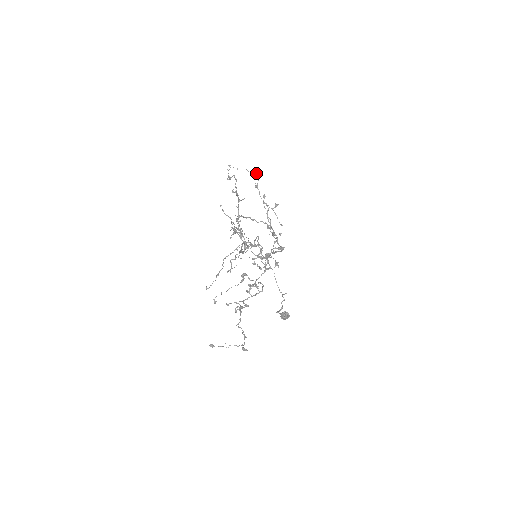
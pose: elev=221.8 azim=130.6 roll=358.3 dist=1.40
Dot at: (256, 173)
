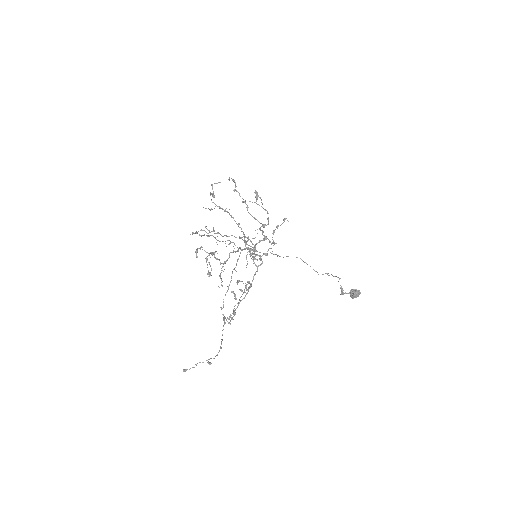
Dot at: occluded
